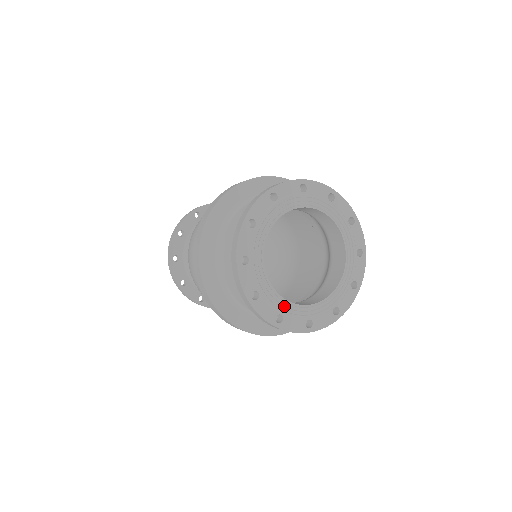
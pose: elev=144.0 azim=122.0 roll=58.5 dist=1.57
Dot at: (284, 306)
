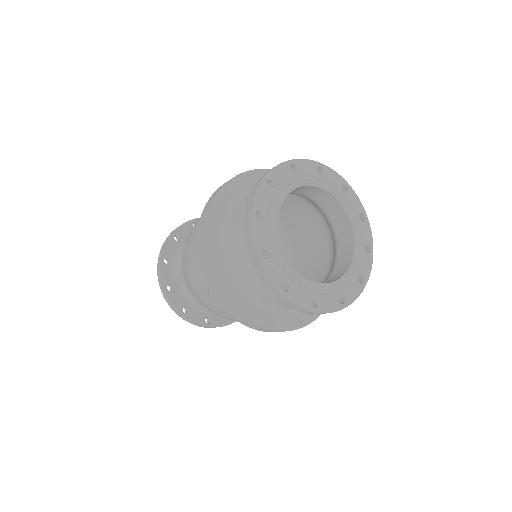
Dot at: (315, 289)
